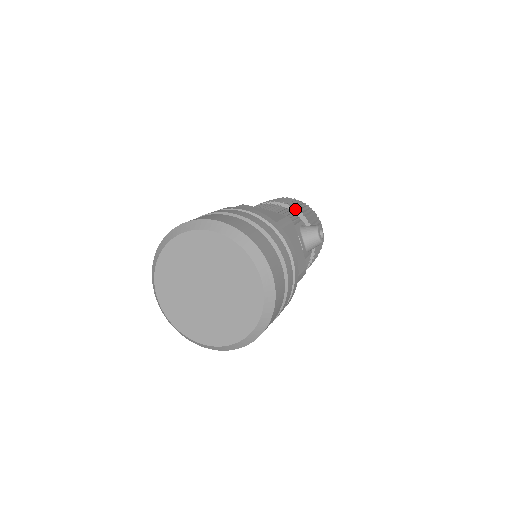
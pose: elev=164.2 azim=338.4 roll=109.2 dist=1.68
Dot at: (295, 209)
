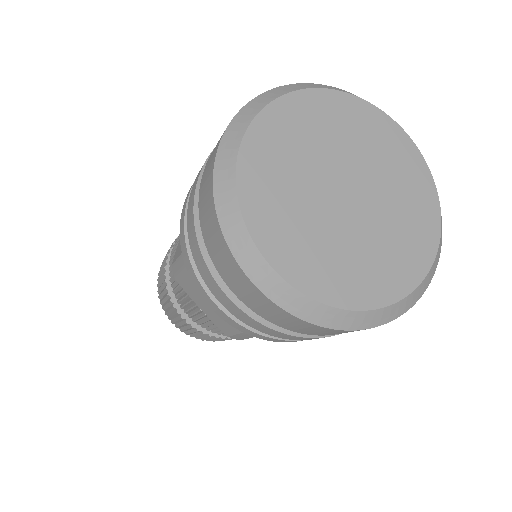
Dot at: occluded
